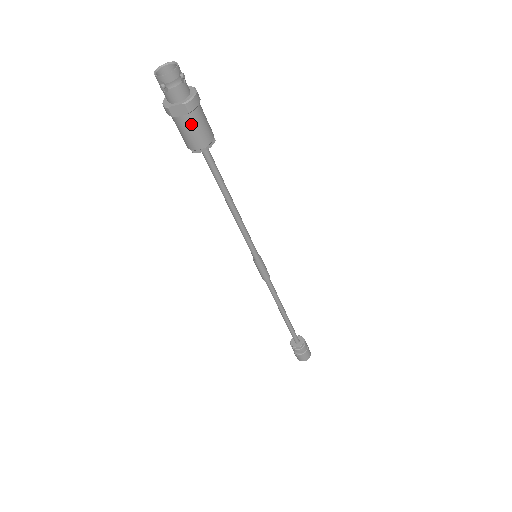
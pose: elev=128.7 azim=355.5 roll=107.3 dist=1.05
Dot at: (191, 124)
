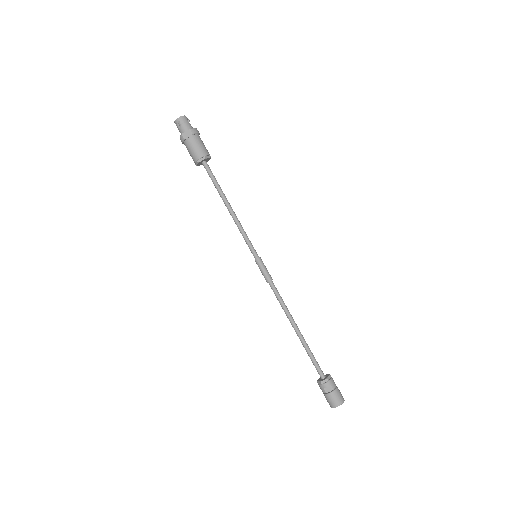
Dot at: (195, 142)
